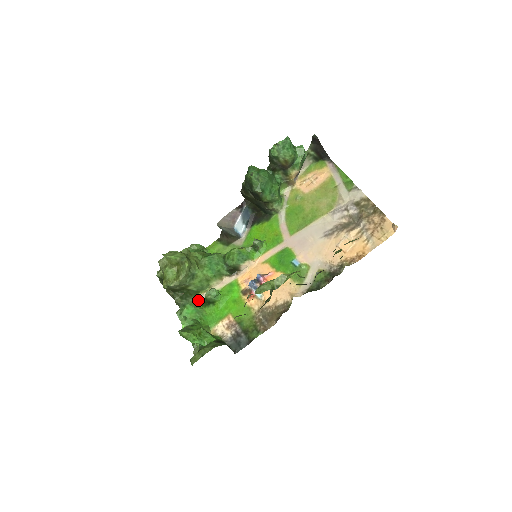
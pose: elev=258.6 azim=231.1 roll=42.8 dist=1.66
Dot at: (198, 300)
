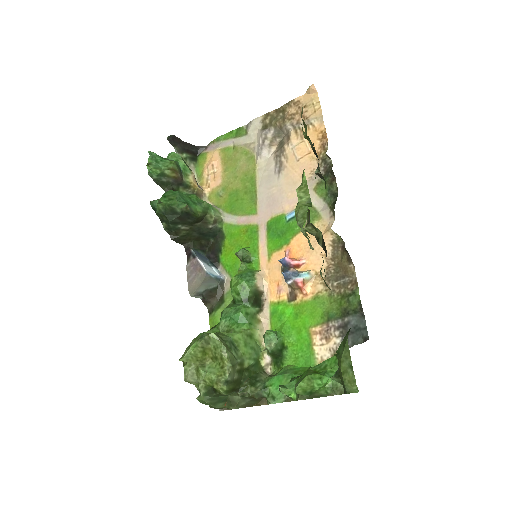
Dot at: (268, 372)
